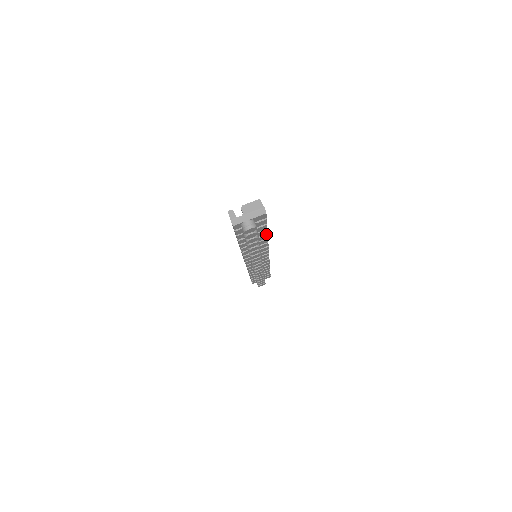
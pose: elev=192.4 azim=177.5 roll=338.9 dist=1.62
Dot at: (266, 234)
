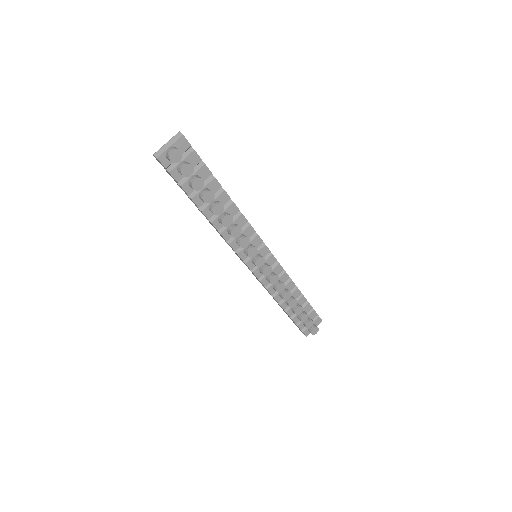
Dot at: (223, 190)
